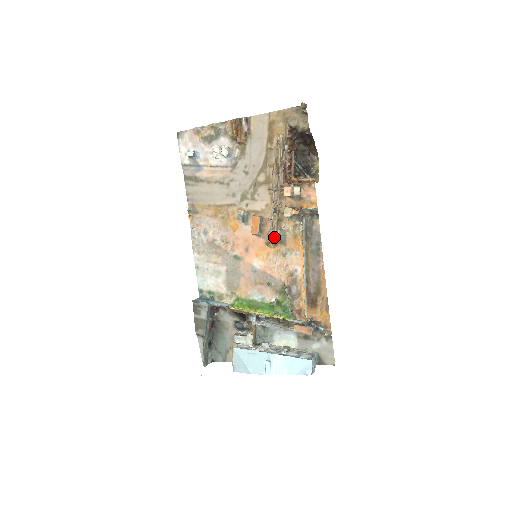
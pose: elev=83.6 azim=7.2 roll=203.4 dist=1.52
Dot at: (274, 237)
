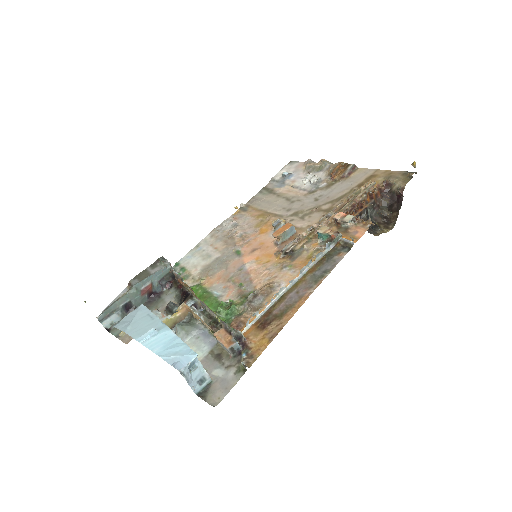
Dot at: (289, 248)
